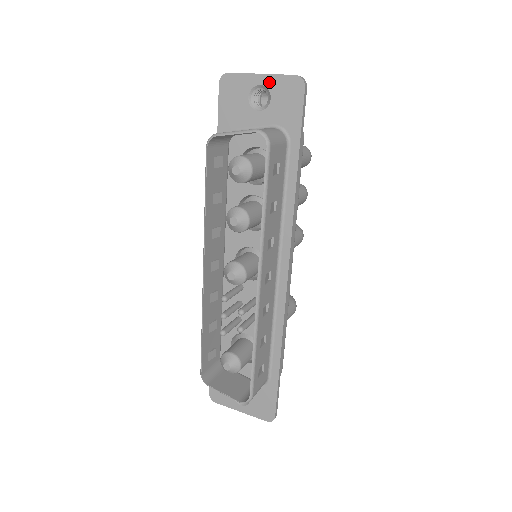
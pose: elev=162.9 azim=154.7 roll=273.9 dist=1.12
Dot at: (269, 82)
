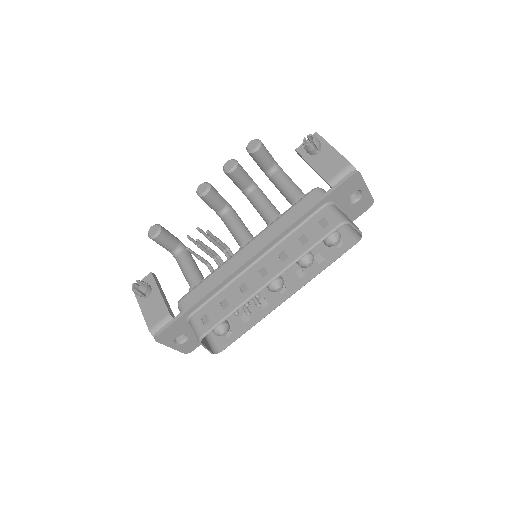
Dot at: (366, 194)
